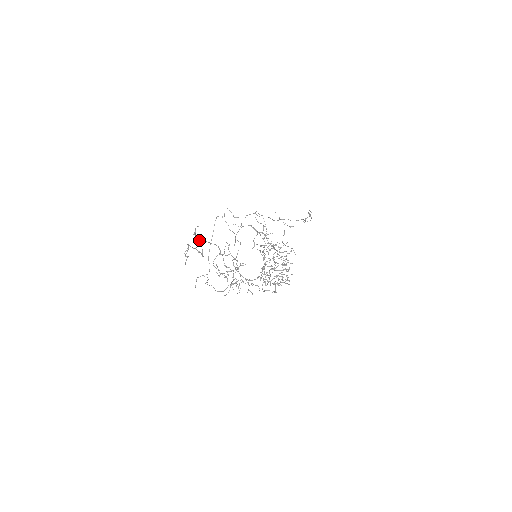
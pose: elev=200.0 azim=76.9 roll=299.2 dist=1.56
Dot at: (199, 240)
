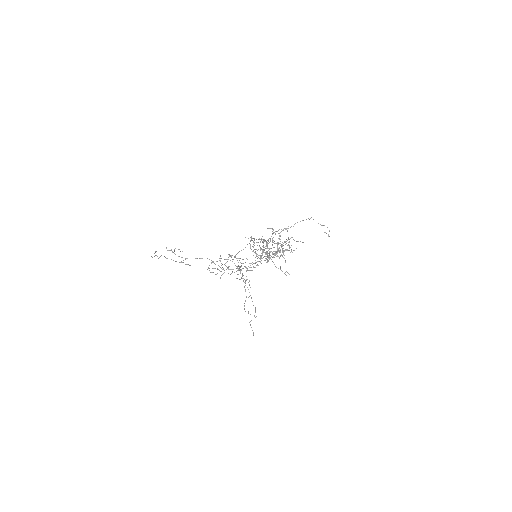
Dot at: occluded
